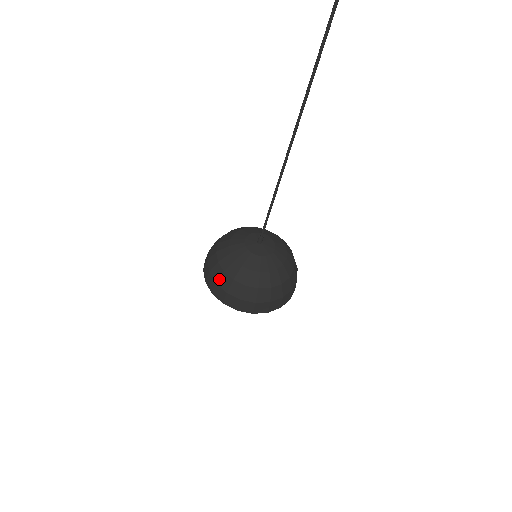
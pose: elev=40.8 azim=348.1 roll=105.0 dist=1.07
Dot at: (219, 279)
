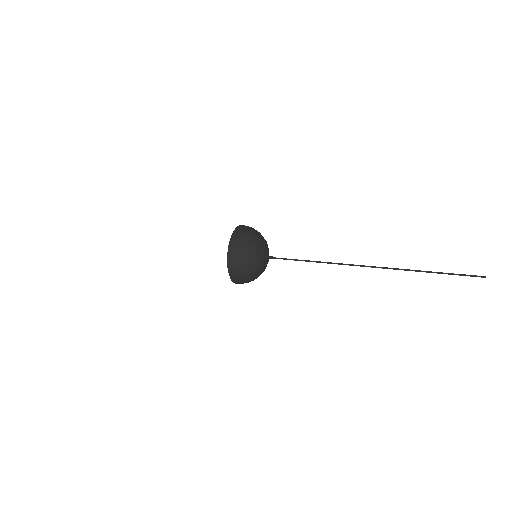
Dot at: occluded
